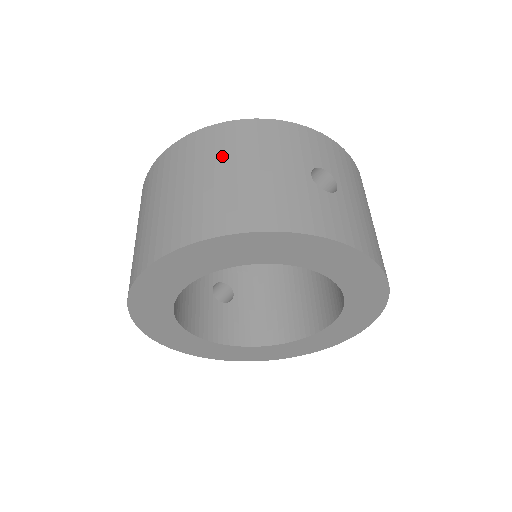
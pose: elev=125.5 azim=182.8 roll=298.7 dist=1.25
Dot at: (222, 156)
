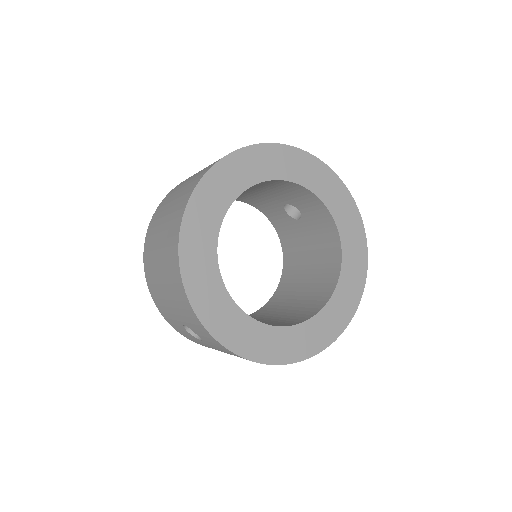
Dot at: occluded
